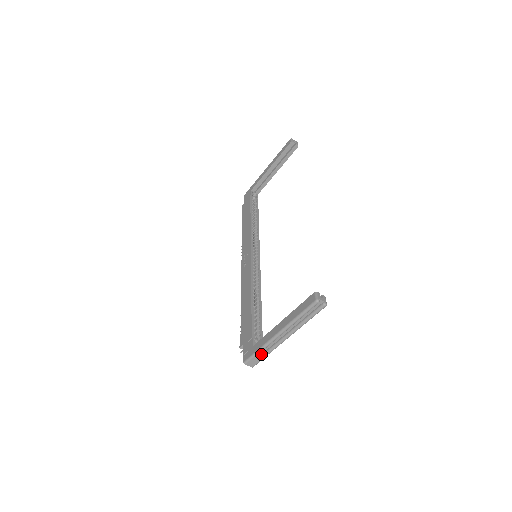
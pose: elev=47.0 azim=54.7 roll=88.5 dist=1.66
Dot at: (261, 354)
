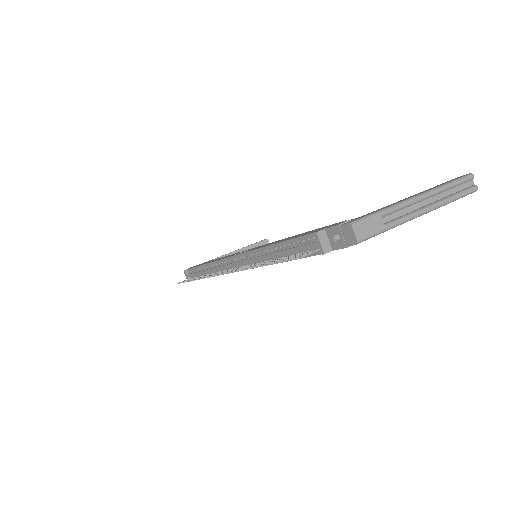
Dot at: (382, 220)
